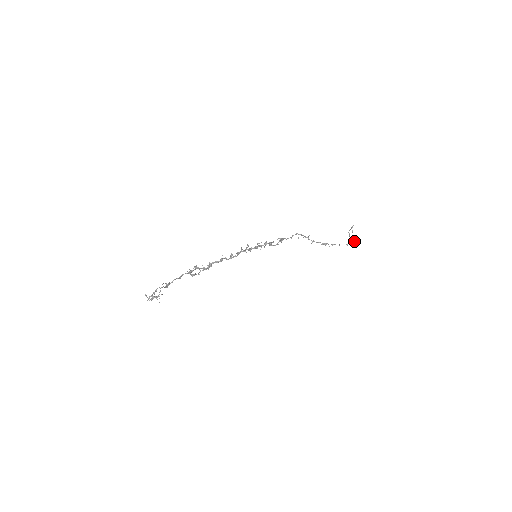
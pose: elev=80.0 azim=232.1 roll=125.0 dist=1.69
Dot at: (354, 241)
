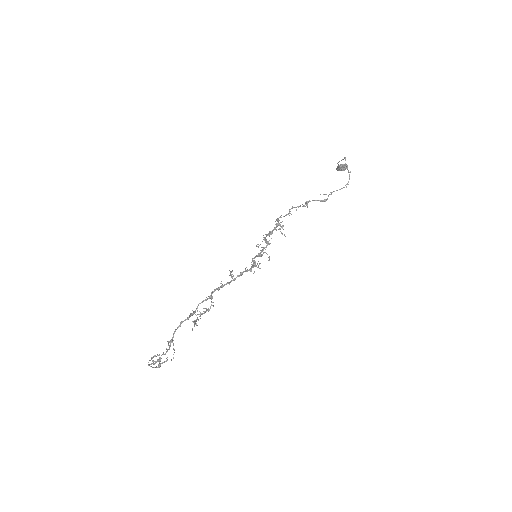
Dot at: (344, 170)
